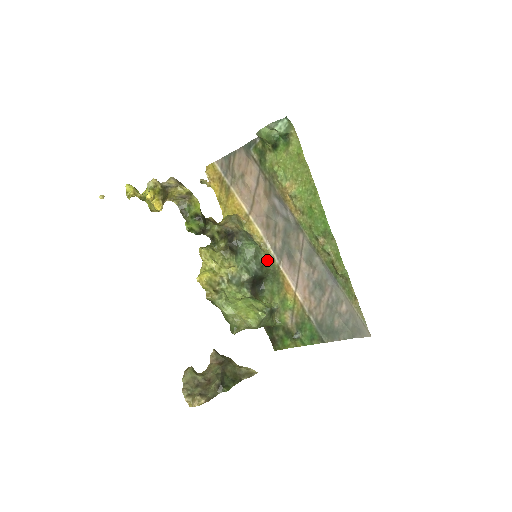
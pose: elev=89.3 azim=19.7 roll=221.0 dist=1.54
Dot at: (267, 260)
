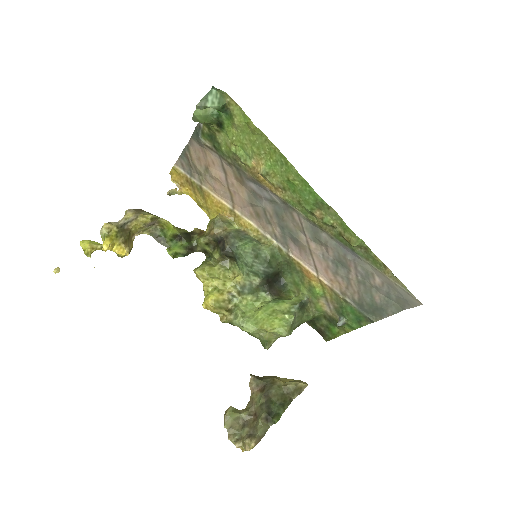
Dot at: (273, 253)
